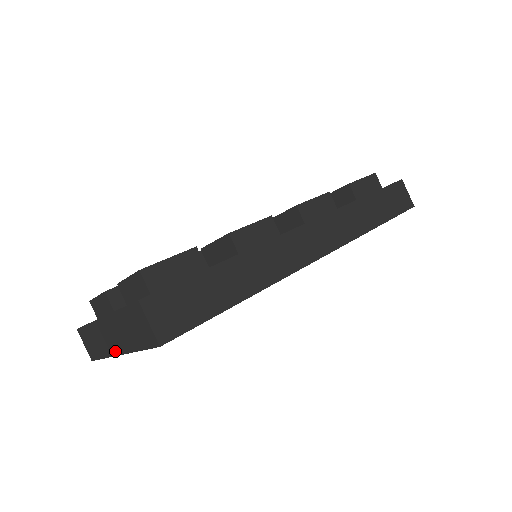
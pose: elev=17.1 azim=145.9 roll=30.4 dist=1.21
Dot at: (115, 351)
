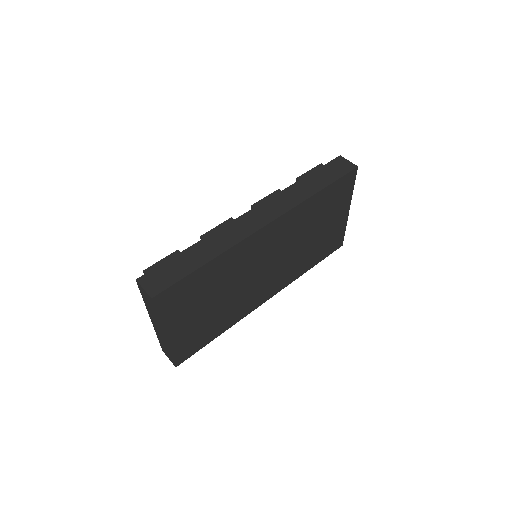
Dot at: (164, 337)
